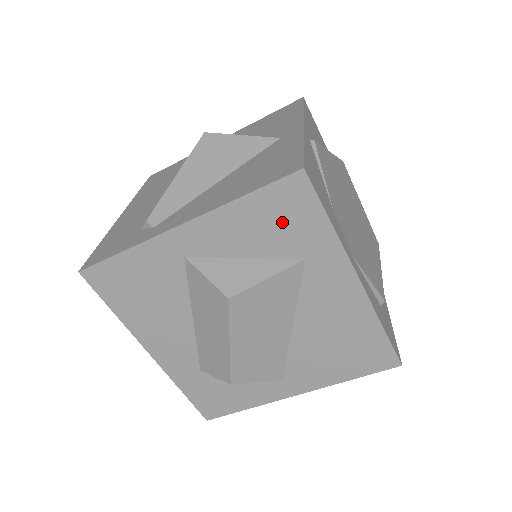
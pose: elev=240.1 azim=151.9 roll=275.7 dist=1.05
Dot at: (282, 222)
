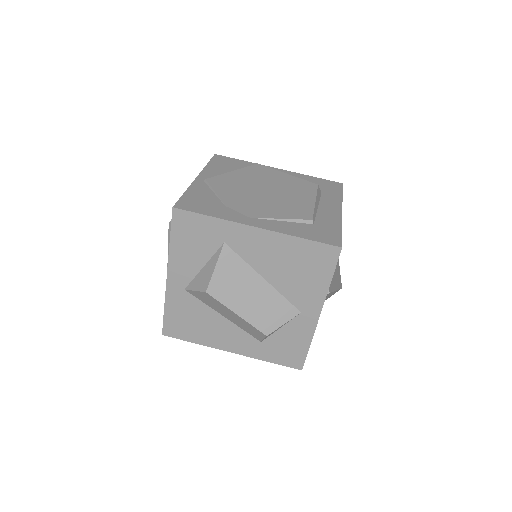
Dot at: (195, 236)
